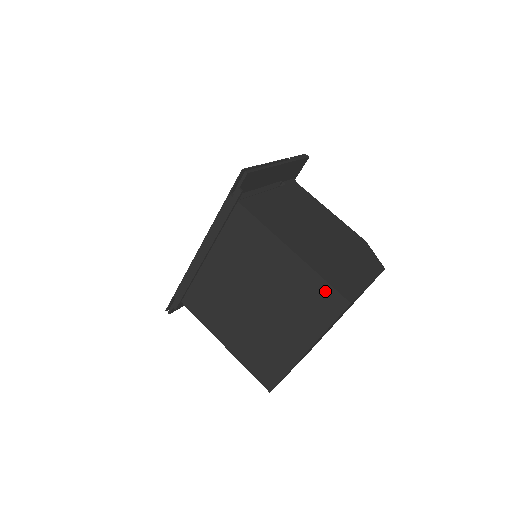
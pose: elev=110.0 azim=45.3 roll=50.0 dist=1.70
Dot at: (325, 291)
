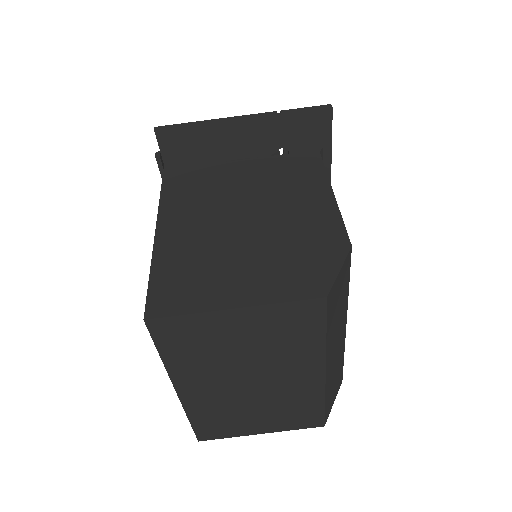
Dot at: occluded
